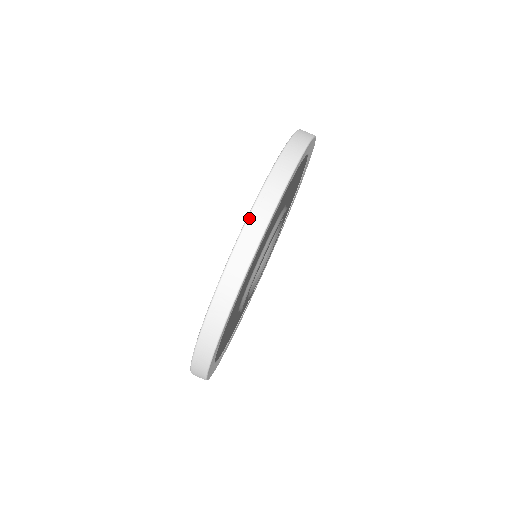
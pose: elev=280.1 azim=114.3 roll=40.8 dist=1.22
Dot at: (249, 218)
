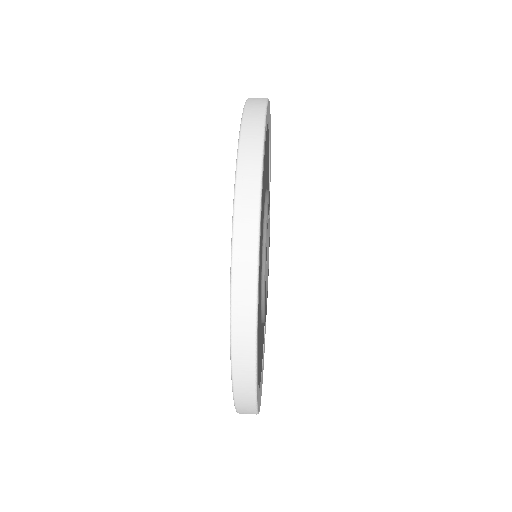
Dot at: (248, 100)
